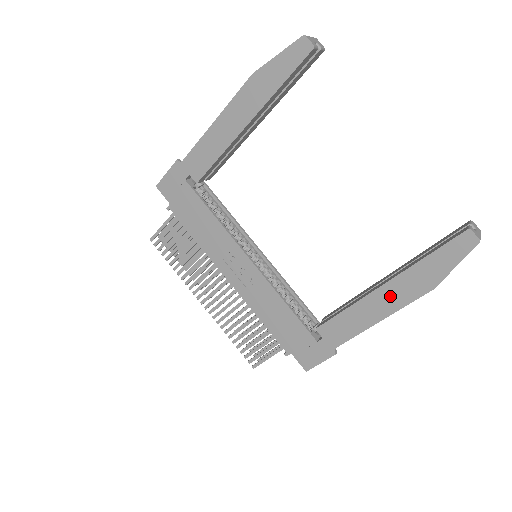
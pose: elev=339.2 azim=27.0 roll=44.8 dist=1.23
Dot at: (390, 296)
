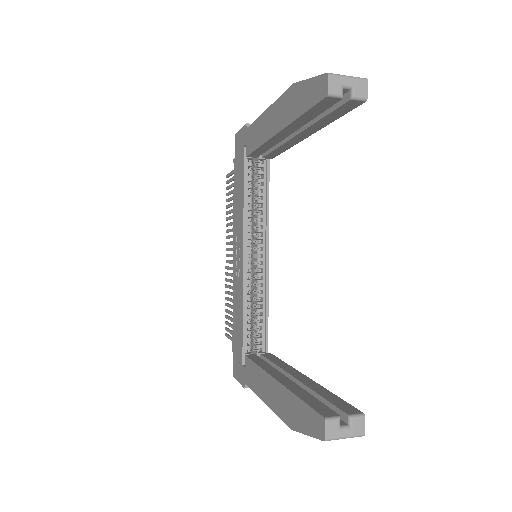
Dot at: (274, 394)
